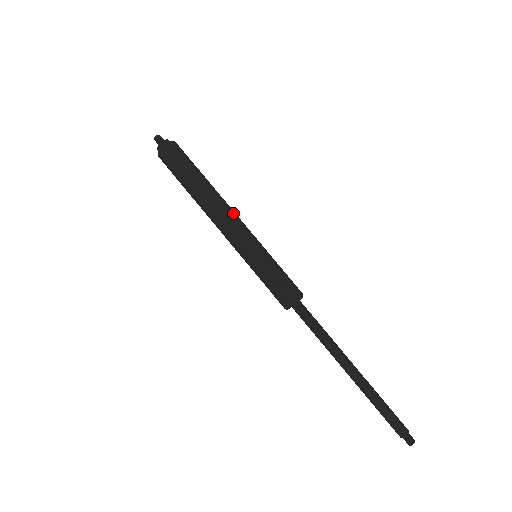
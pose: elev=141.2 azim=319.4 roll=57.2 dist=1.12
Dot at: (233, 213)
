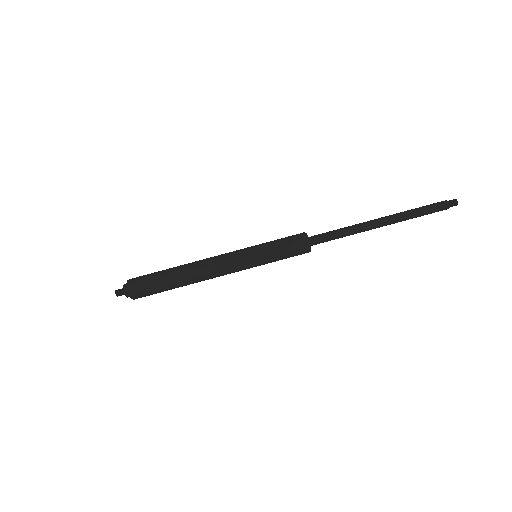
Dot at: (212, 259)
